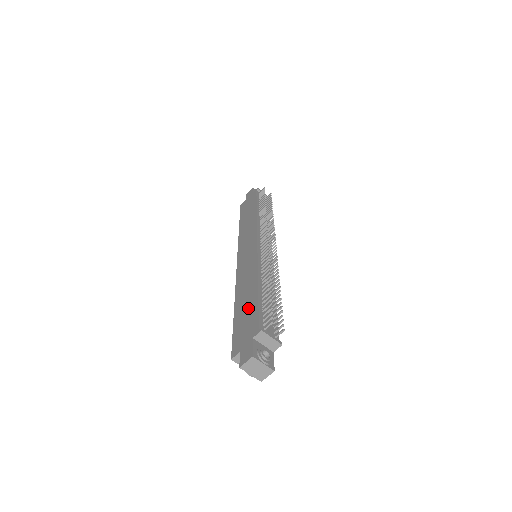
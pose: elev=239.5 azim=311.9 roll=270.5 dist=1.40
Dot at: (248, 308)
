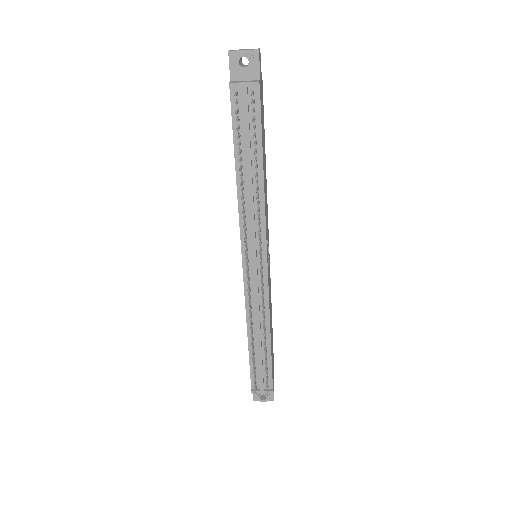
Dot at: occluded
